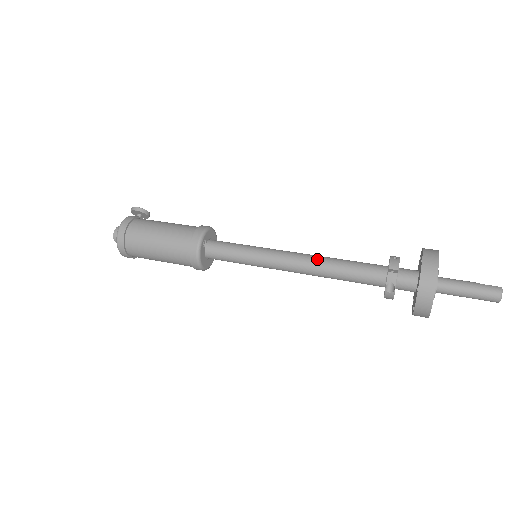
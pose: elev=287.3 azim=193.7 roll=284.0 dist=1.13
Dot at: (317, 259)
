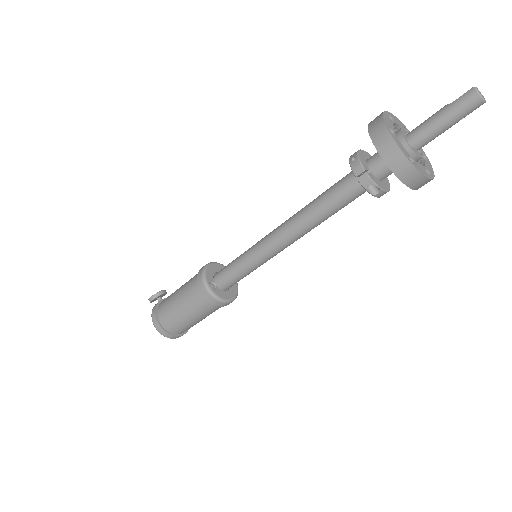
Dot at: (297, 219)
